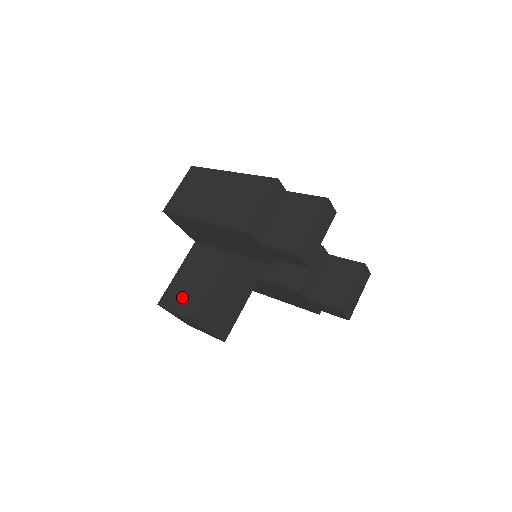
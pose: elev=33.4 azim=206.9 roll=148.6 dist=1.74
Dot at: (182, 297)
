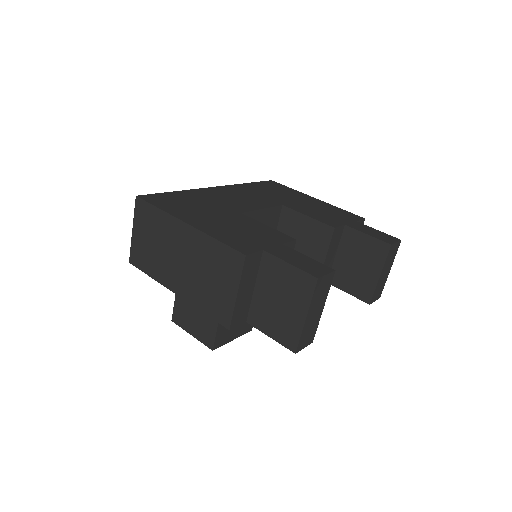
Dot at: (192, 319)
